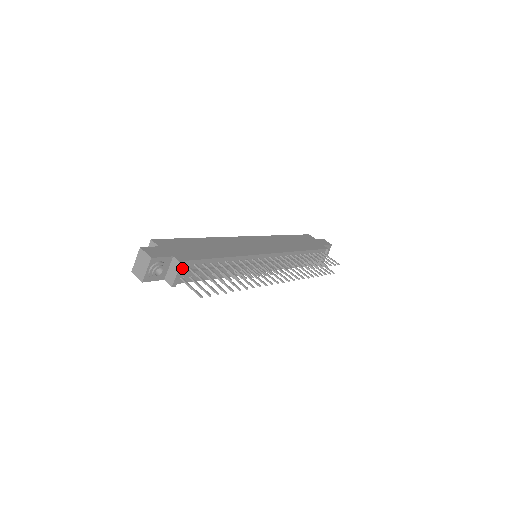
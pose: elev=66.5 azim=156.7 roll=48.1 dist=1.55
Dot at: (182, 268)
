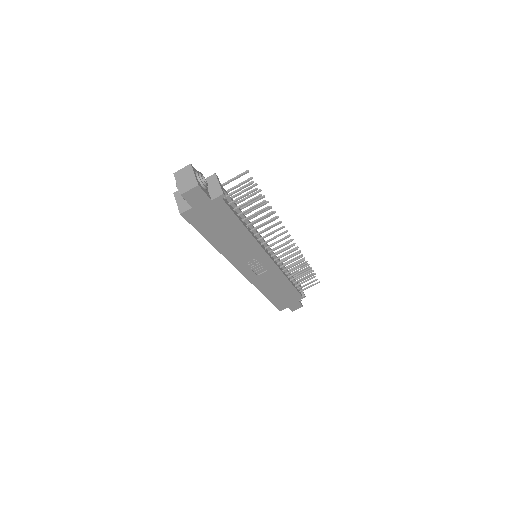
Dot at: (218, 180)
